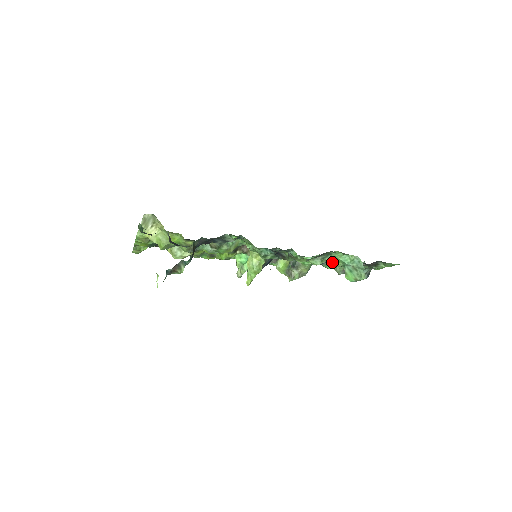
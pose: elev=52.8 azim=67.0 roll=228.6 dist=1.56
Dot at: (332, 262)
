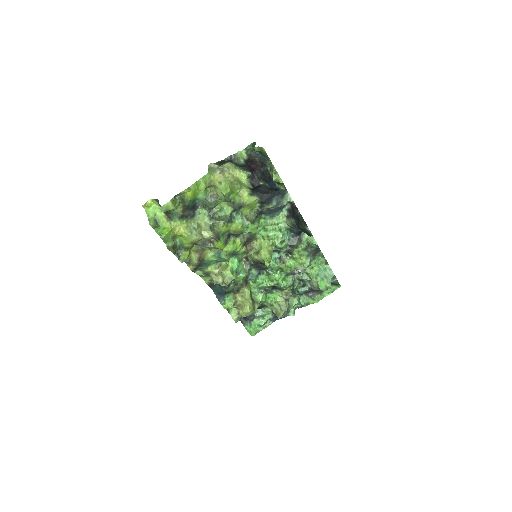
Dot at: (308, 272)
